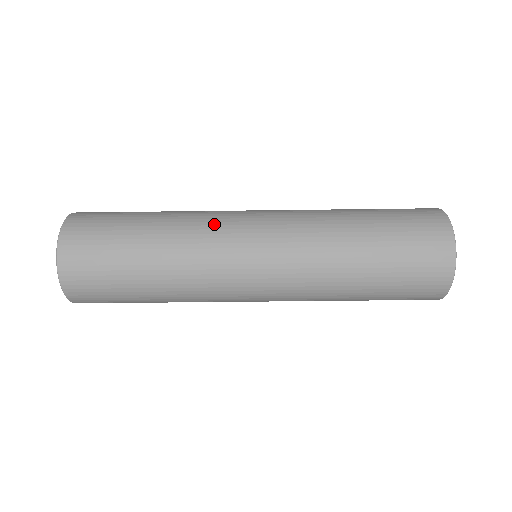
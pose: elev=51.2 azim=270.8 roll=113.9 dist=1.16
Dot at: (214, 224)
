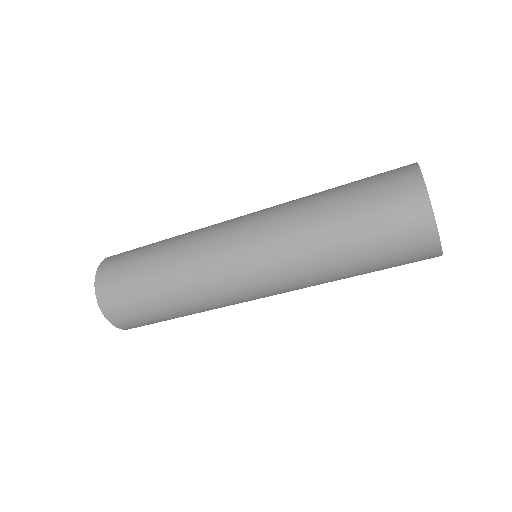
Dot at: (204, 250)
